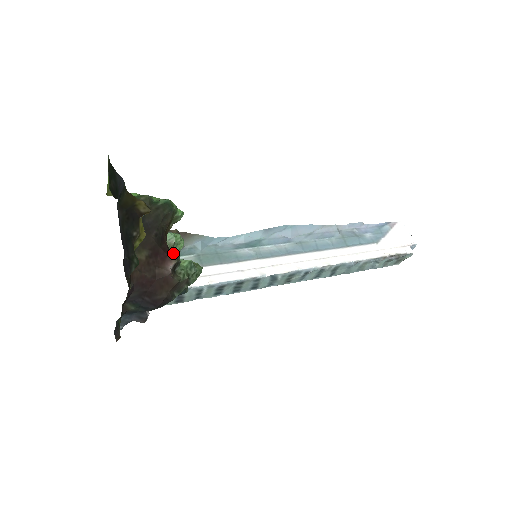
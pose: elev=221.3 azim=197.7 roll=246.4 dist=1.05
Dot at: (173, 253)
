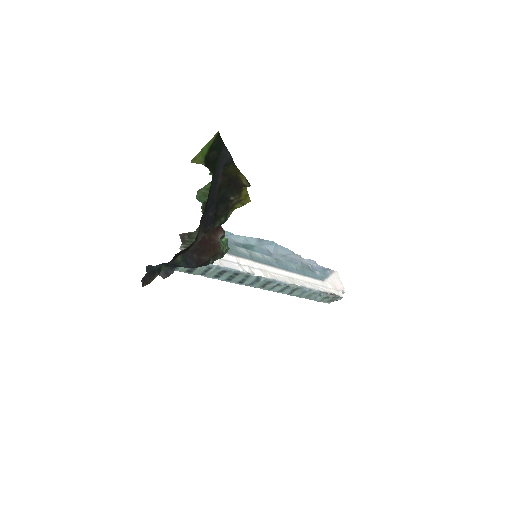
Dot at: occluded
